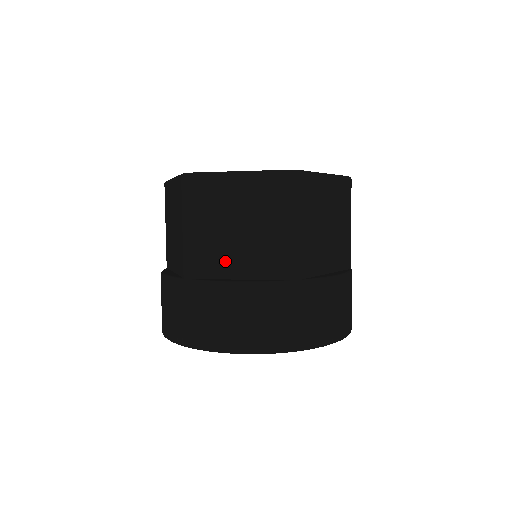
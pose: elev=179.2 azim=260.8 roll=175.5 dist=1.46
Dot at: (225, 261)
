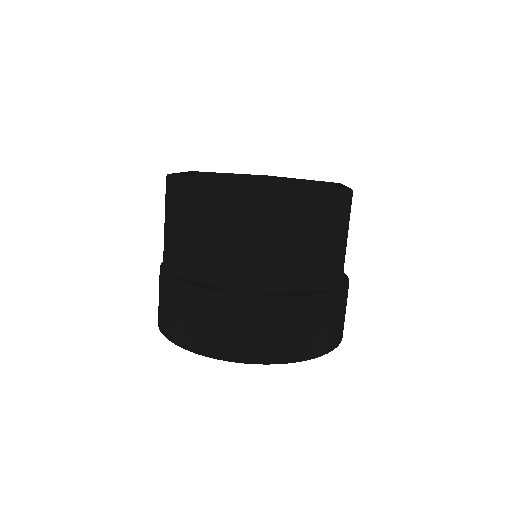
Dot at: (285, 275)
